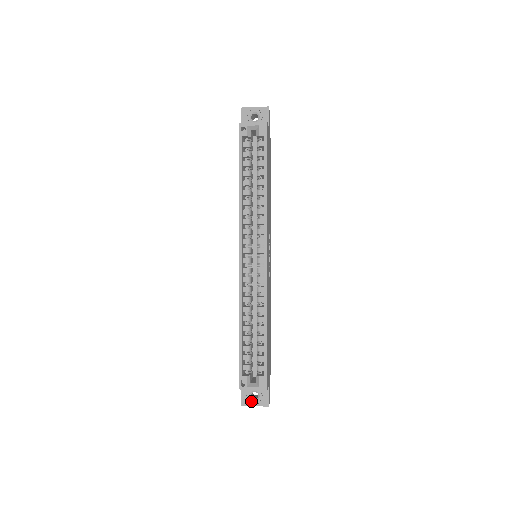
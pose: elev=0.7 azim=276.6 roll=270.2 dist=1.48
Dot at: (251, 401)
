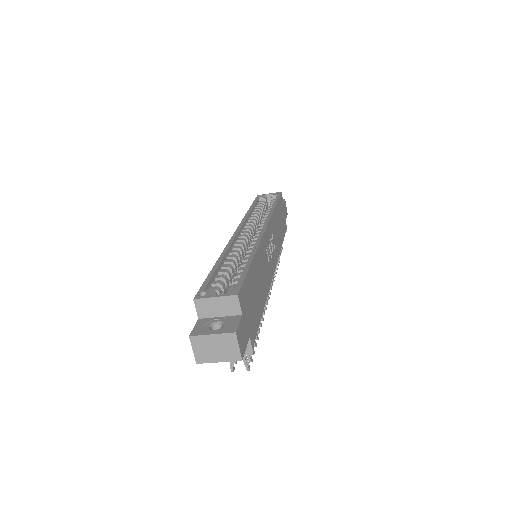
Dot at: (208, 330)
